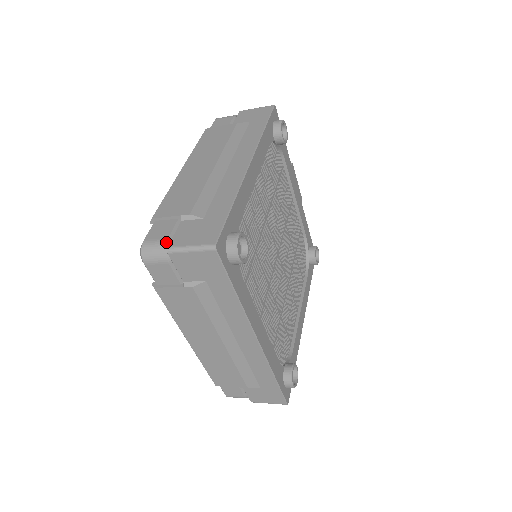
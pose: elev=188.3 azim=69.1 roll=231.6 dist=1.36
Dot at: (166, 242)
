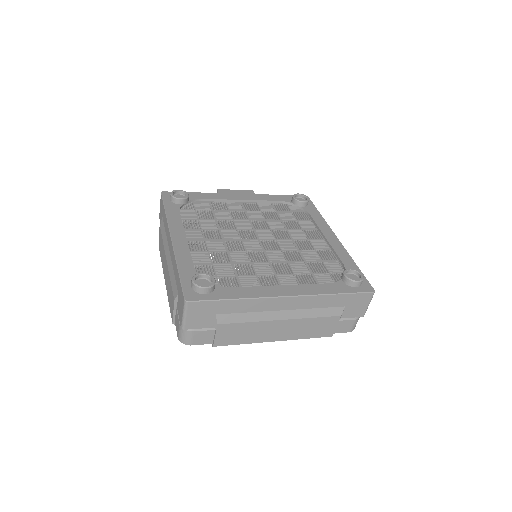
Dot at: (180, 326)
